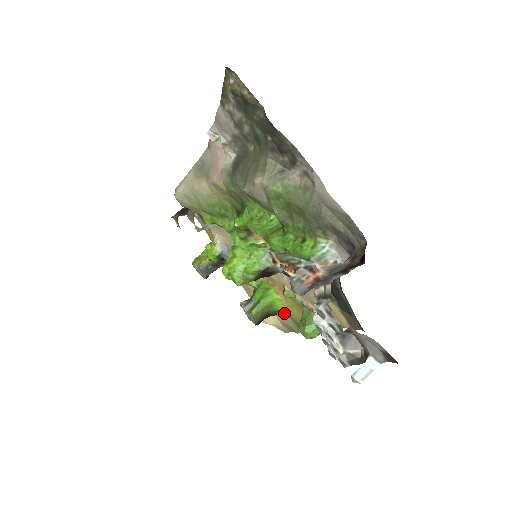
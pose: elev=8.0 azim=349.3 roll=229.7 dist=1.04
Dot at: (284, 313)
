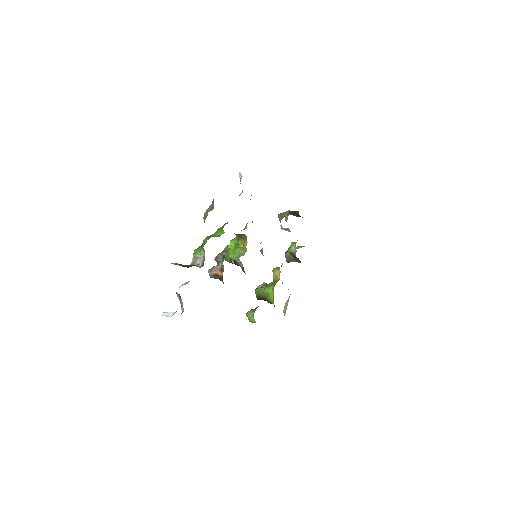
Dot at: occluded
